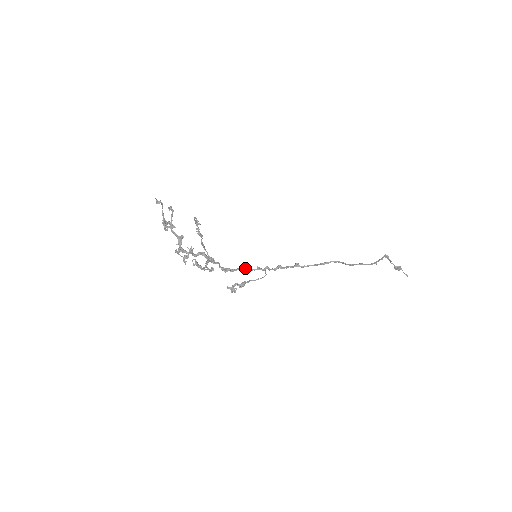
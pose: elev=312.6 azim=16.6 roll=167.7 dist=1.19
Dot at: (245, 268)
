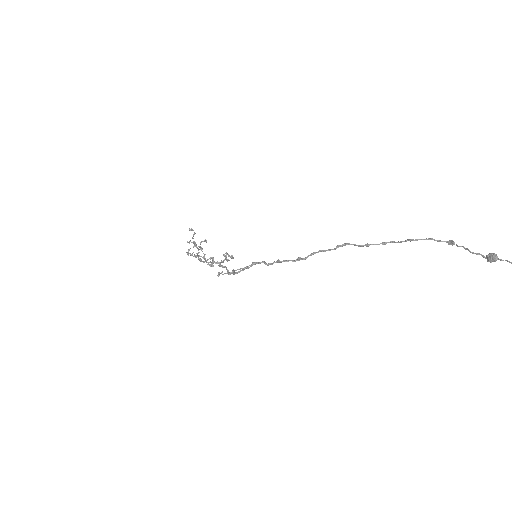
Dot at: occluded
